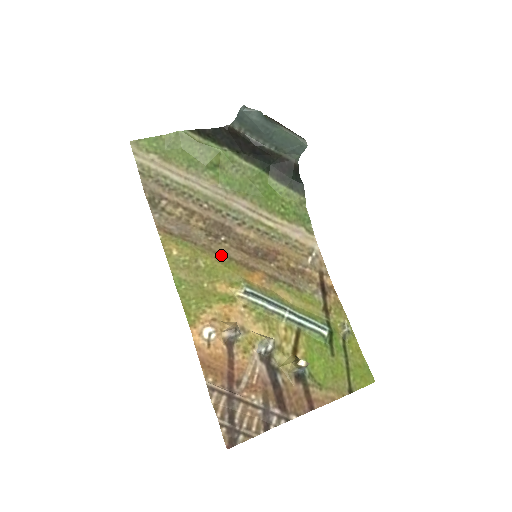
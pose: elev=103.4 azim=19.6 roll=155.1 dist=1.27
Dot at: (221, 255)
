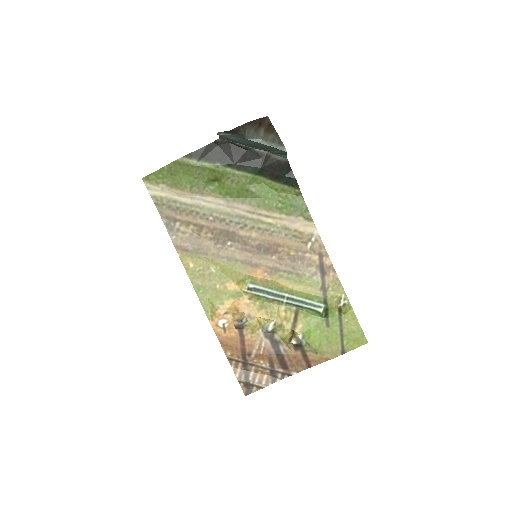
Dot at: (228, 259)
